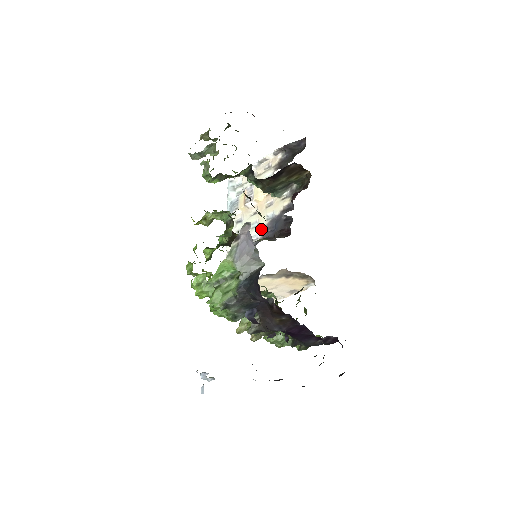
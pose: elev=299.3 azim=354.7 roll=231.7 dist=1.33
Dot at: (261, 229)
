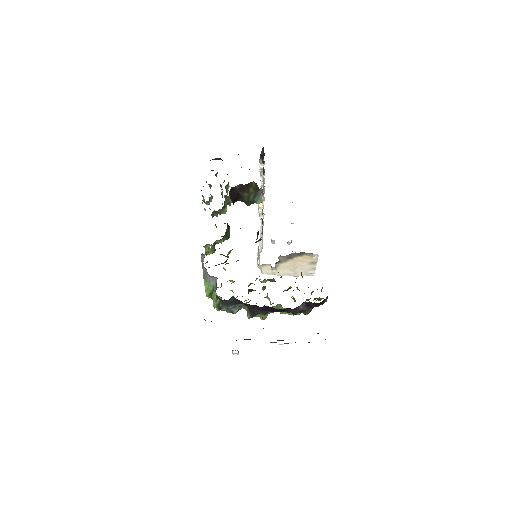
Dot at: occluded
